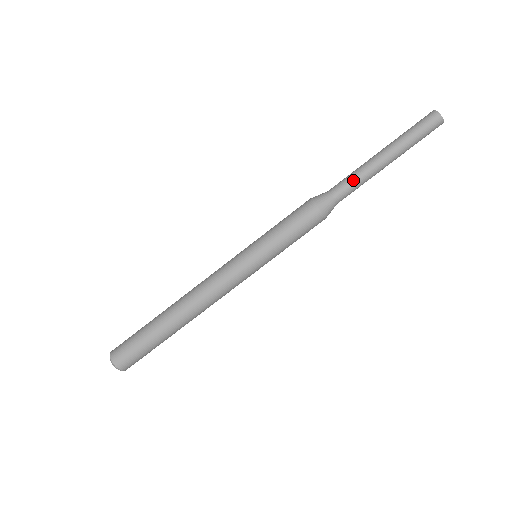
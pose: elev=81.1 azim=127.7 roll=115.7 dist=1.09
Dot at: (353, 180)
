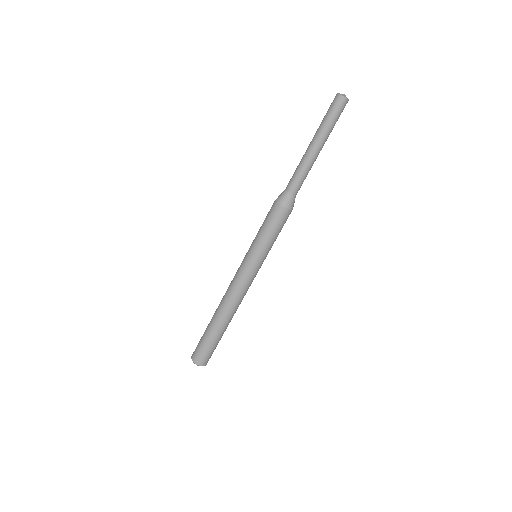
Dot at: (302, 176)
